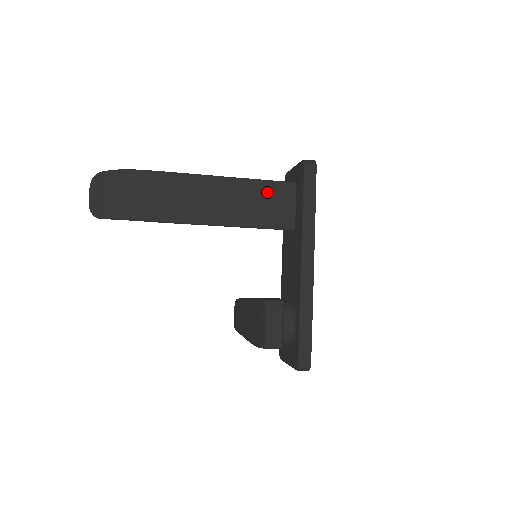
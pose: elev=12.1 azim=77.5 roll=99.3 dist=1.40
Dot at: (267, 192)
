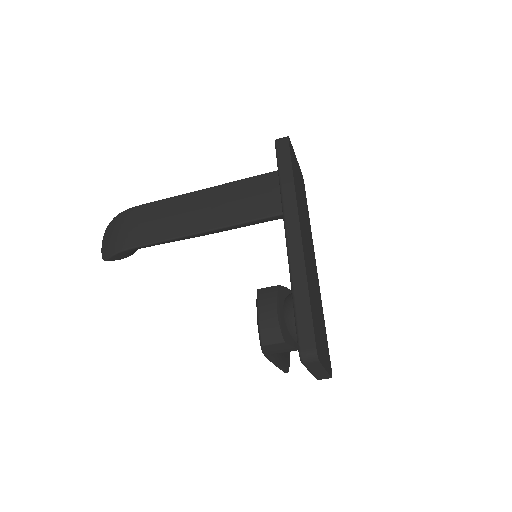
Dot at: (251, 187)
